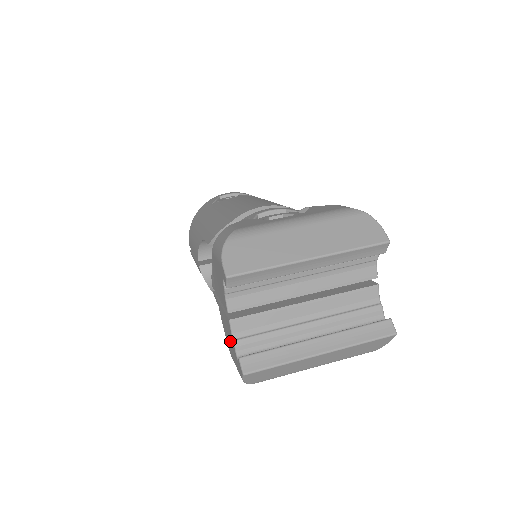
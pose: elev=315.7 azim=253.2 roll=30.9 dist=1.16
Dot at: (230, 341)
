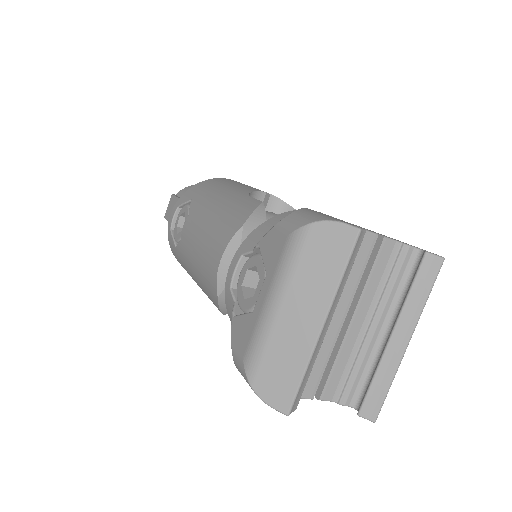
Dot at: occluded
